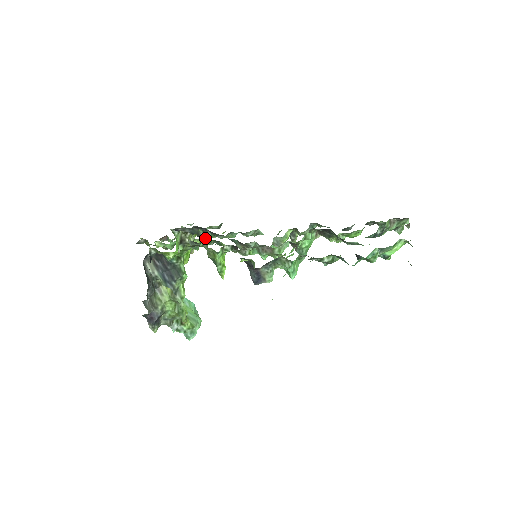
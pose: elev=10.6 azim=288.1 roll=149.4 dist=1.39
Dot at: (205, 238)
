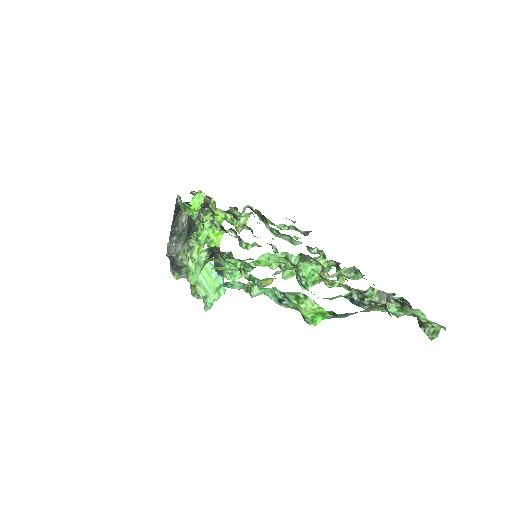
Dot at: occluded
